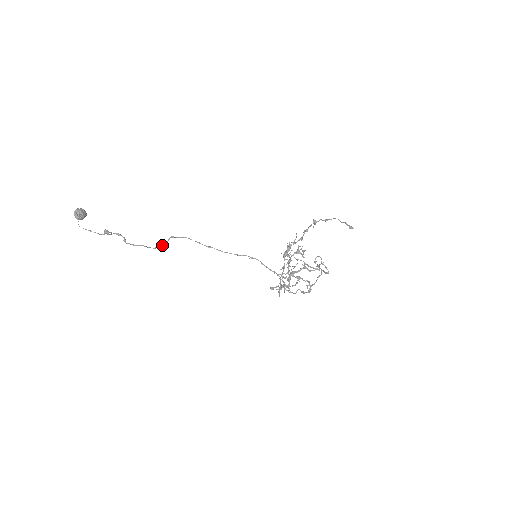
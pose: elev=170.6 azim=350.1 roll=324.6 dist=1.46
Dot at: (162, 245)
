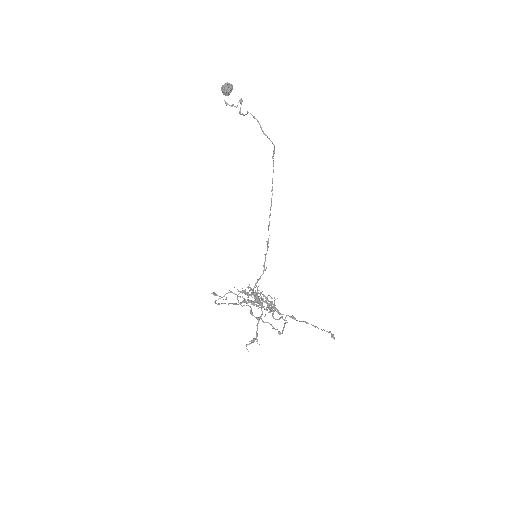
Dot at: occluded
